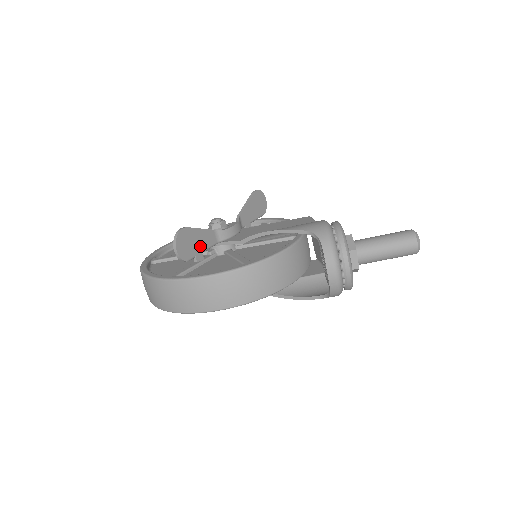
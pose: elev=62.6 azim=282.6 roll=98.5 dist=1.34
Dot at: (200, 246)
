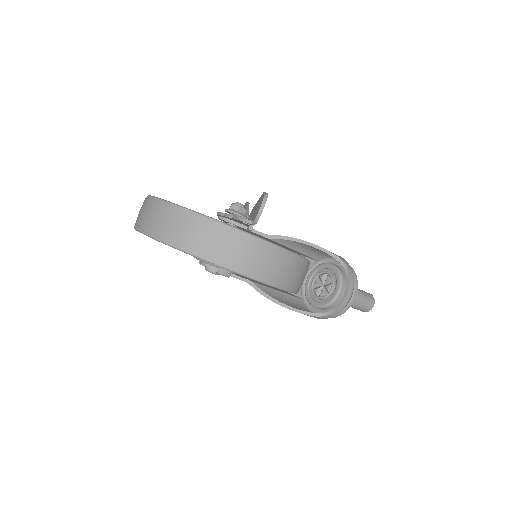
Dot at: occluded
